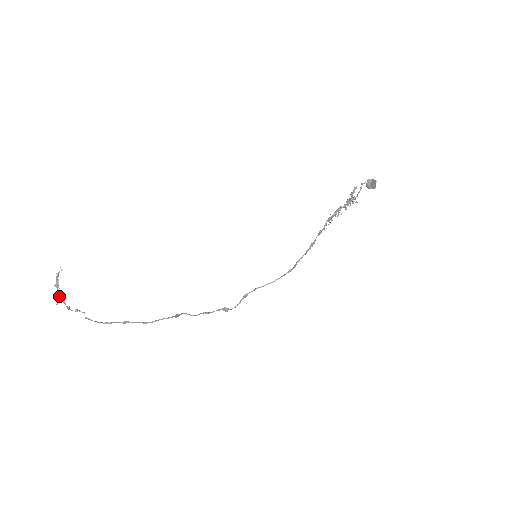
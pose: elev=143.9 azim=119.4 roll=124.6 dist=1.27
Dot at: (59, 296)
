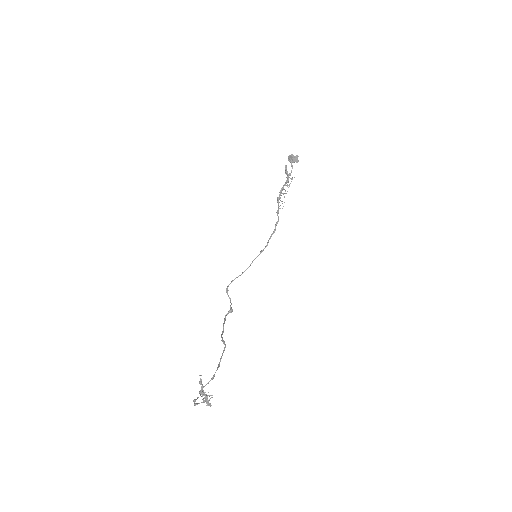
Dot at: occluded
